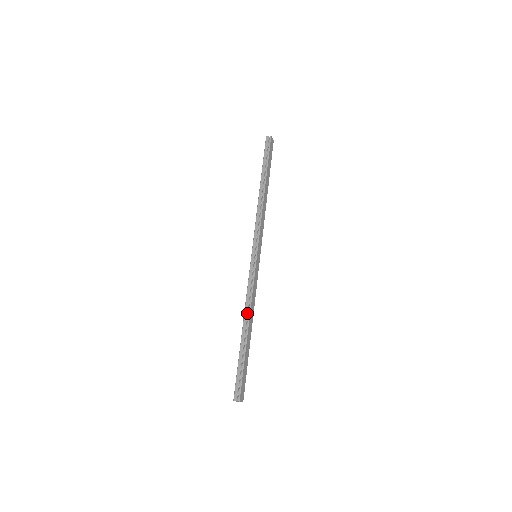
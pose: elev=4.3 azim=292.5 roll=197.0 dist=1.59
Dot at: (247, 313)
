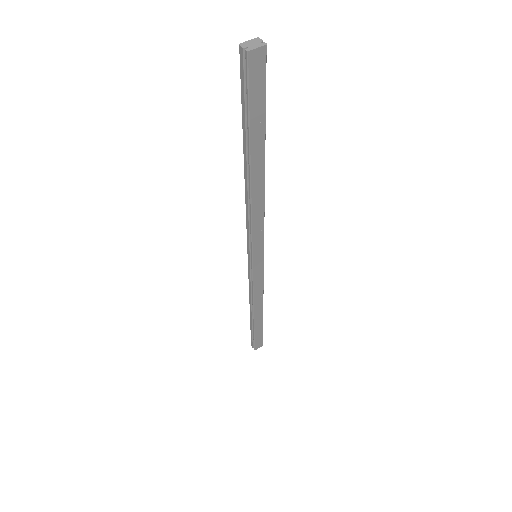
Dot at: (251, 304)
